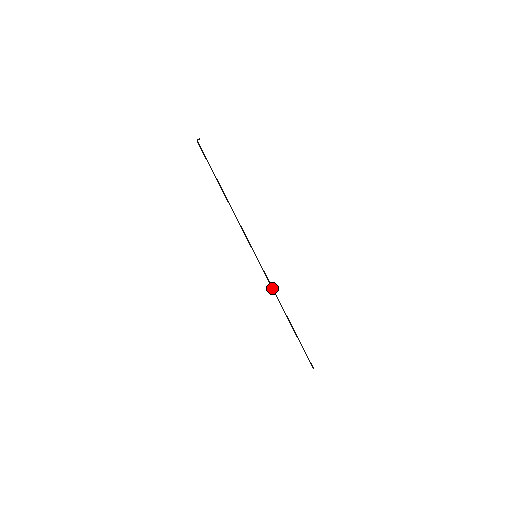
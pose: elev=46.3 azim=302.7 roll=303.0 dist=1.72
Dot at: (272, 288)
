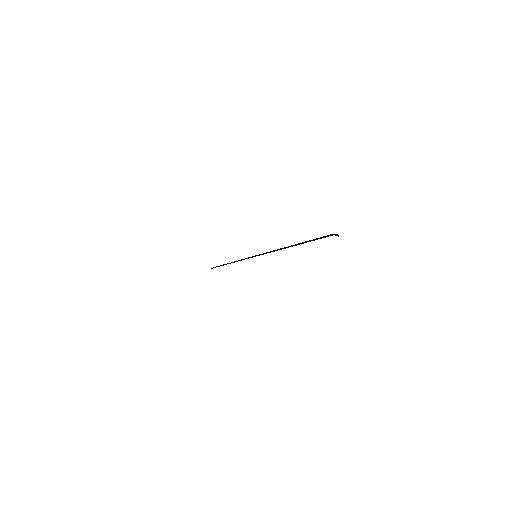
Dot at: occluded
